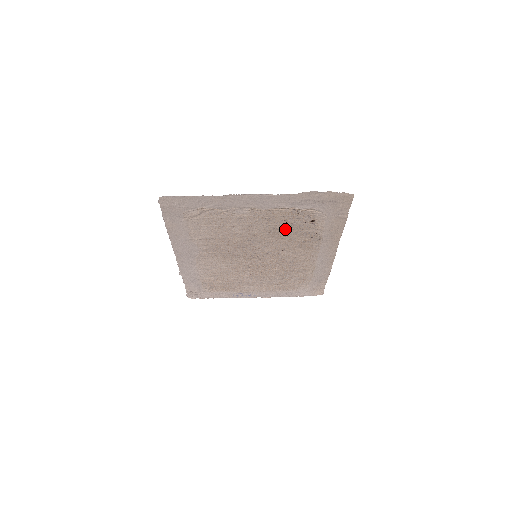
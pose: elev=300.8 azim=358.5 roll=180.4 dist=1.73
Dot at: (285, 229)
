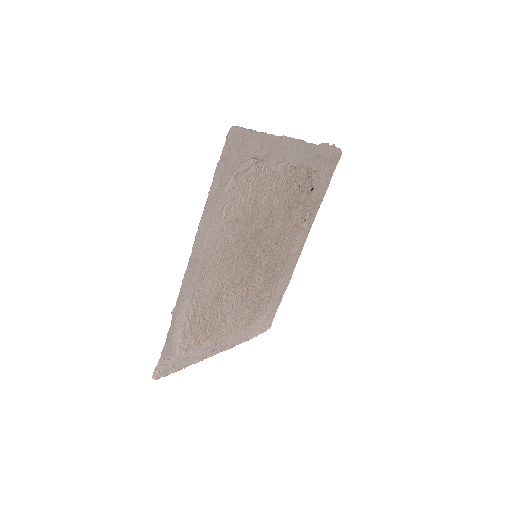
Dot at: (293, 202)
